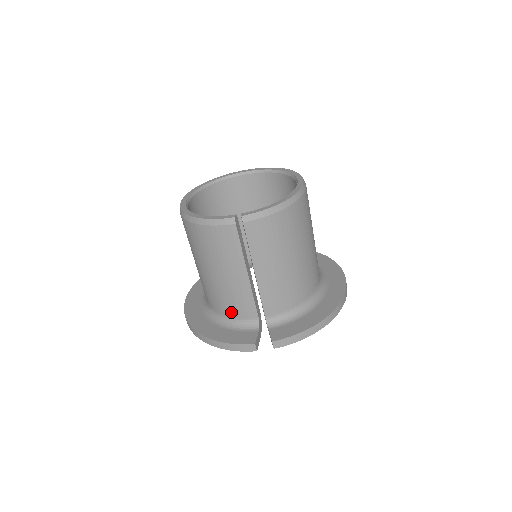
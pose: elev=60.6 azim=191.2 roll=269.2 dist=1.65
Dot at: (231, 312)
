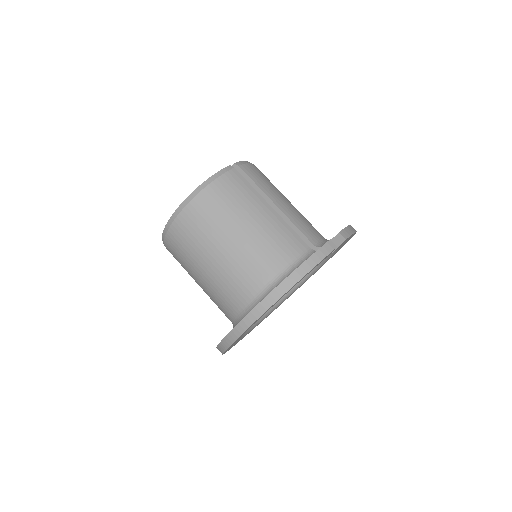
Dot at: (284, 258)
